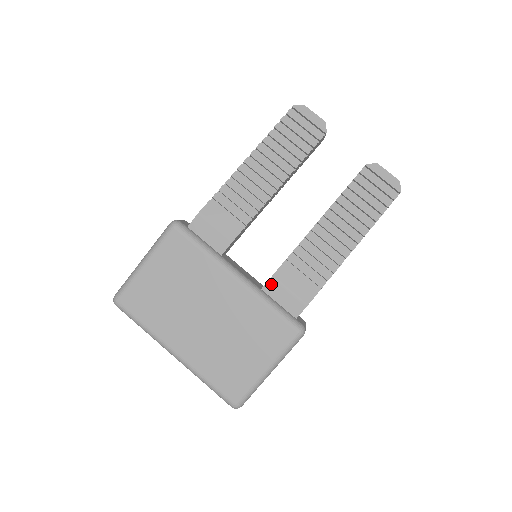
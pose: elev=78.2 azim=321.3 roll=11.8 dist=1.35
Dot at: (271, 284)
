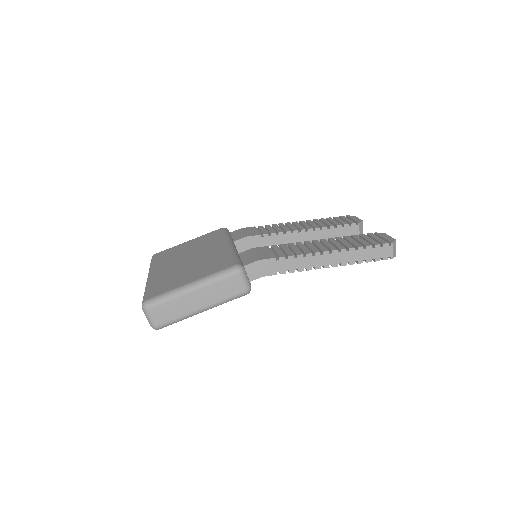
Dot at: (247, 251)
